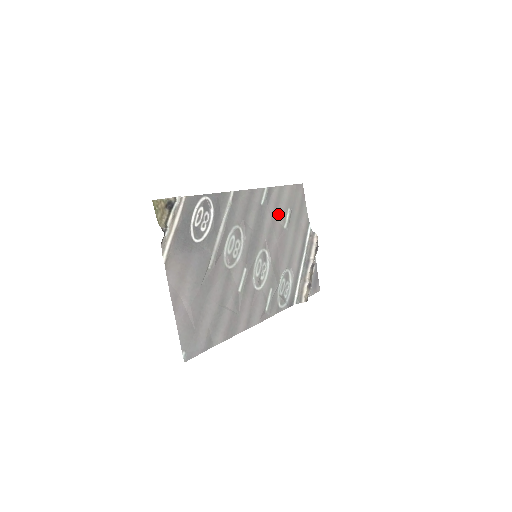
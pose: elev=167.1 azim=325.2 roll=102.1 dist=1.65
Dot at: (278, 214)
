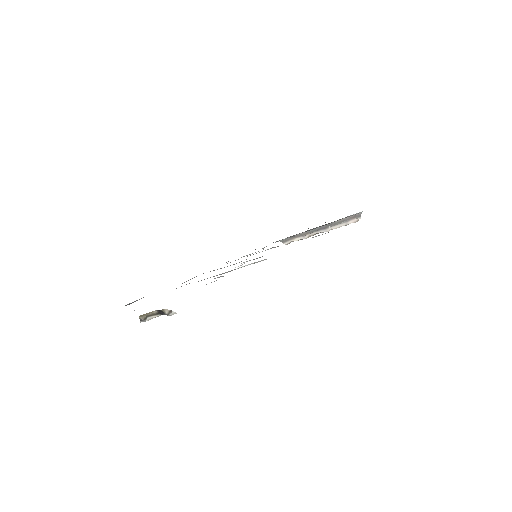
Dot at: occluded
